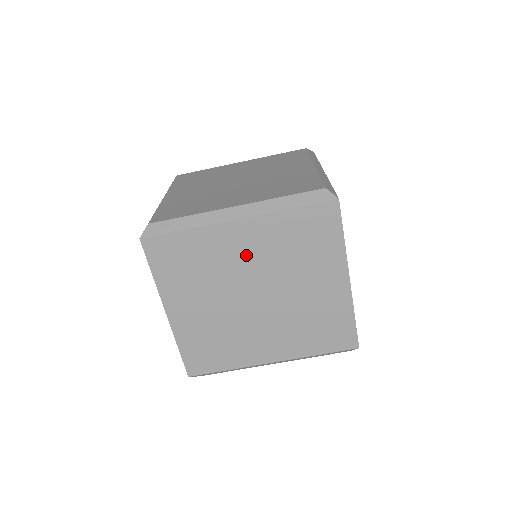
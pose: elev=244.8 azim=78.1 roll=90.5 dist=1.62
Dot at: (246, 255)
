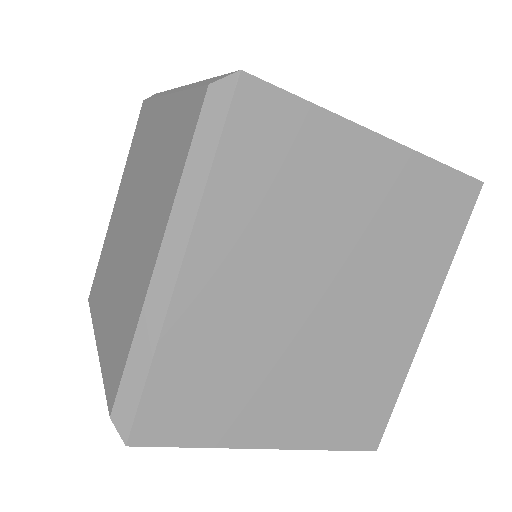
Dot at: (249, 285)
